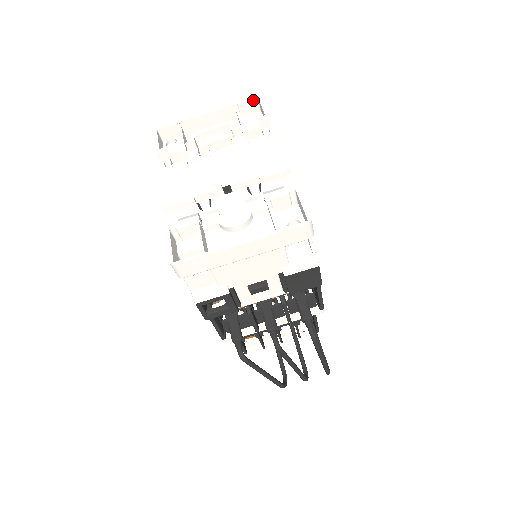
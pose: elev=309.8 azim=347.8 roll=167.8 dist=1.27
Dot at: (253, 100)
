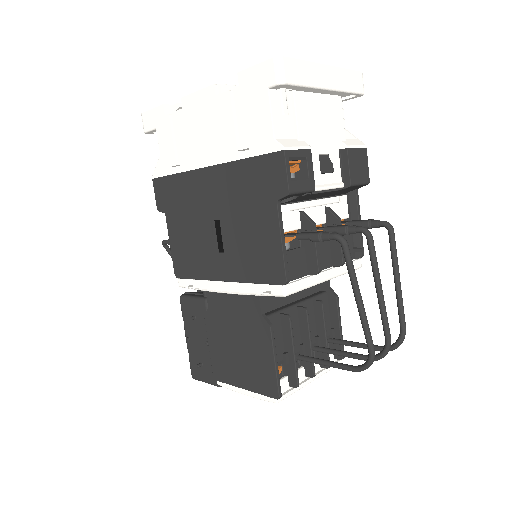
Dot at: occluded
